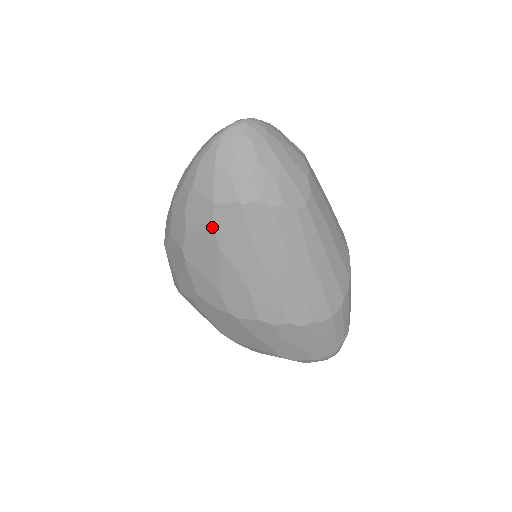
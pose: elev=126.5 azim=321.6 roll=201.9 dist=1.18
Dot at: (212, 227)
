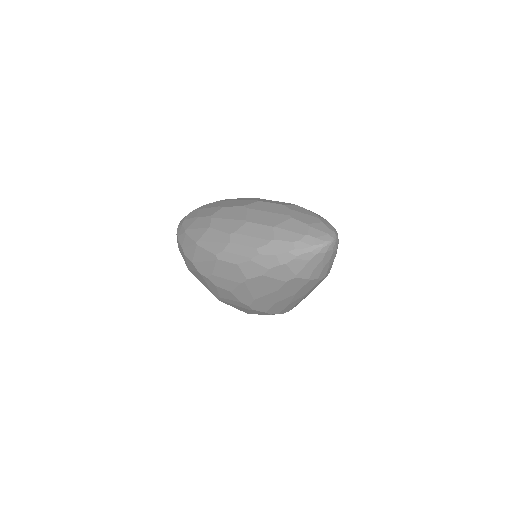
Dot at: (283, 283)
